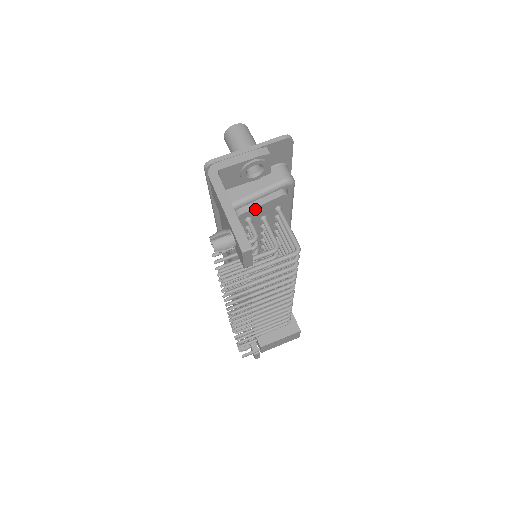
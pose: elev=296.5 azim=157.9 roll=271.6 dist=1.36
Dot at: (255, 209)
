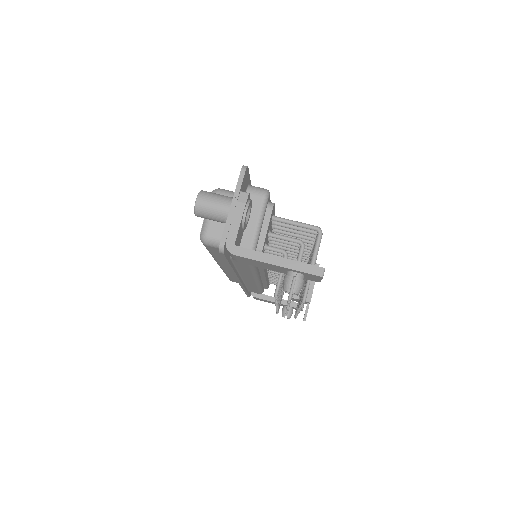
Dot at: (265, 236)
